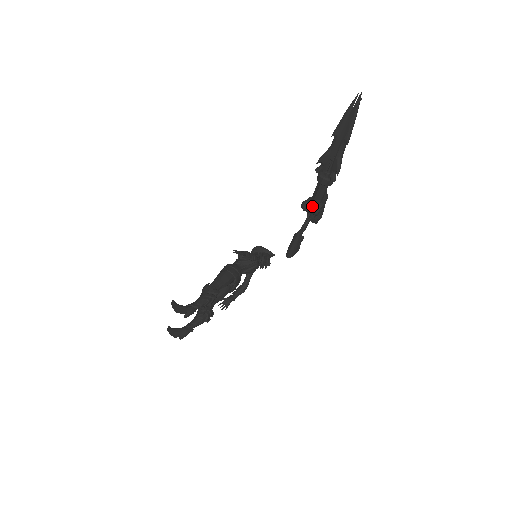
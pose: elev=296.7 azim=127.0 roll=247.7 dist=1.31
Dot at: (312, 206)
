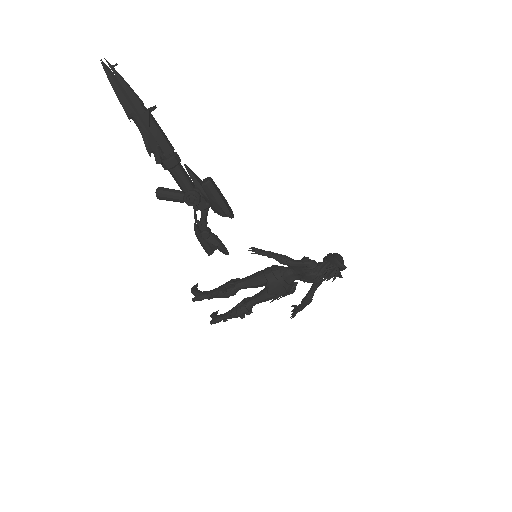
Dot at: (161, 193)
